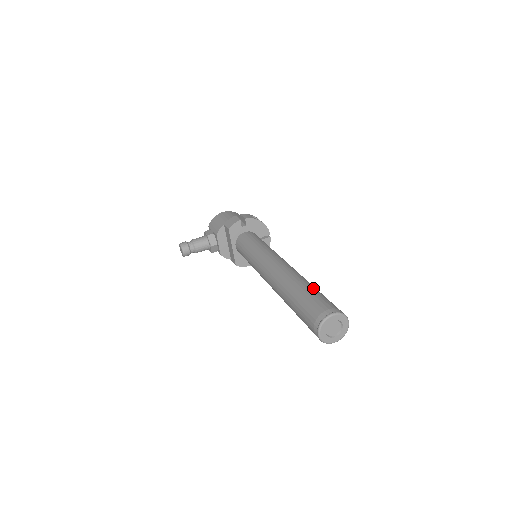
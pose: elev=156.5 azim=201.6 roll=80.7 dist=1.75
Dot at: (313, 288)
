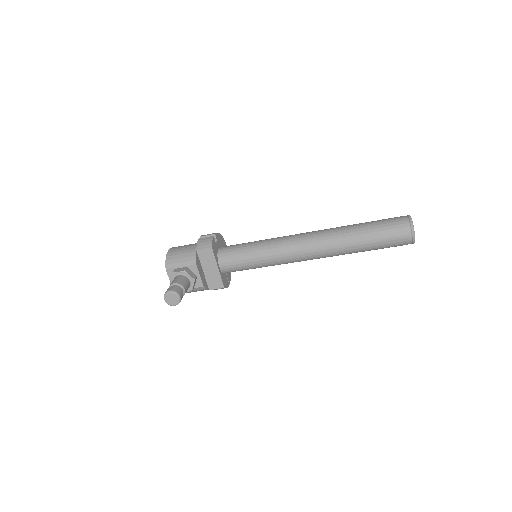
Dot at: occluded
